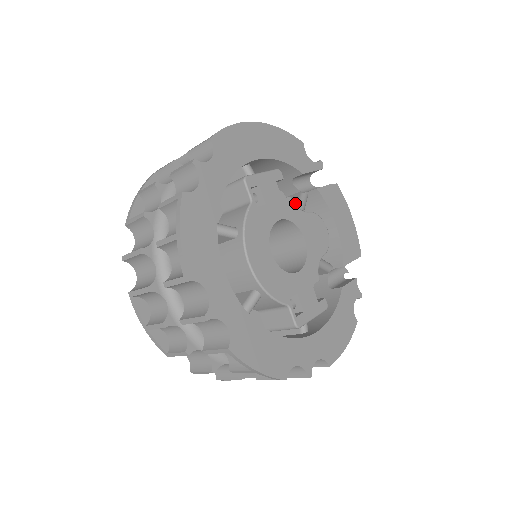
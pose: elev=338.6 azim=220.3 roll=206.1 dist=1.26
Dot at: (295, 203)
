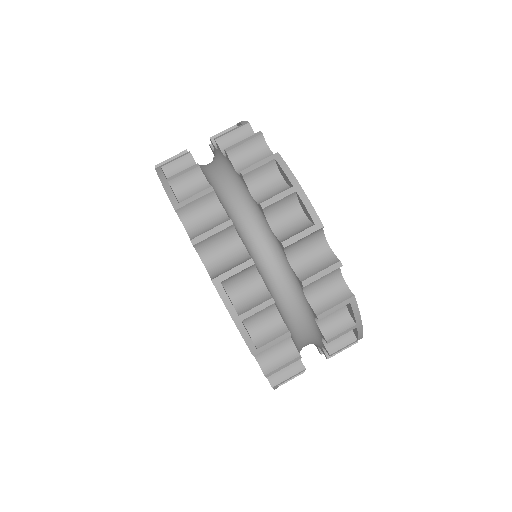
Dot at: occluded
